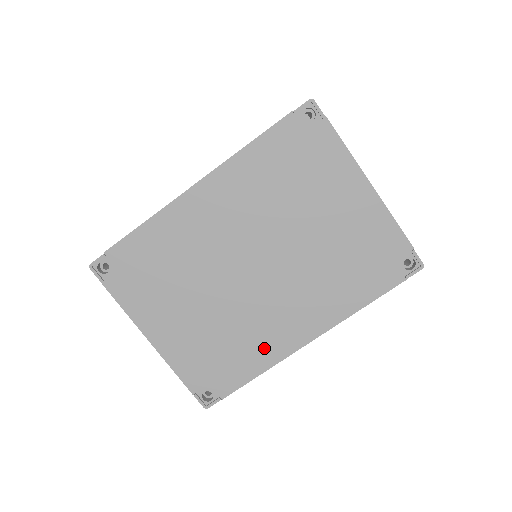
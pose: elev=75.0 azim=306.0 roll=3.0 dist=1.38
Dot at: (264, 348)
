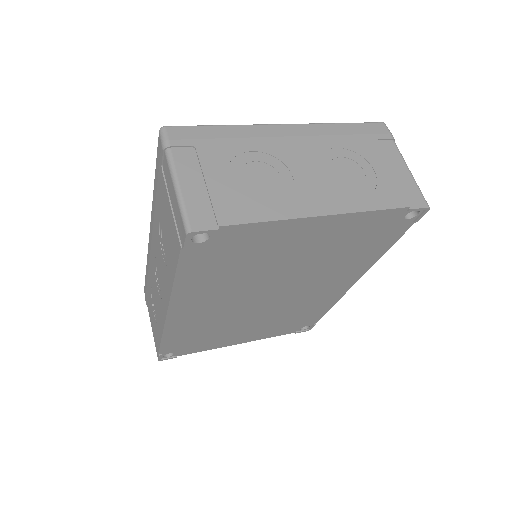
Dot at: (322, 303)
